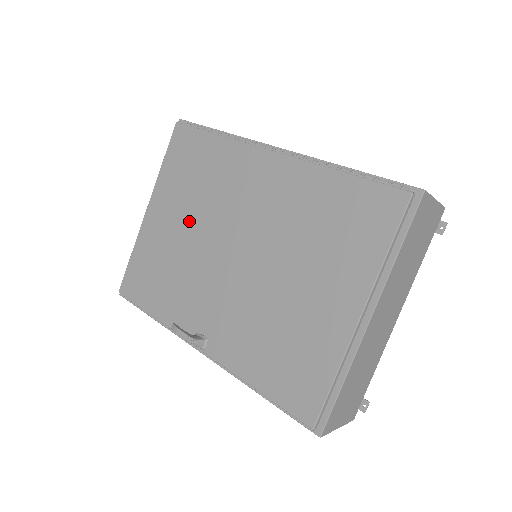
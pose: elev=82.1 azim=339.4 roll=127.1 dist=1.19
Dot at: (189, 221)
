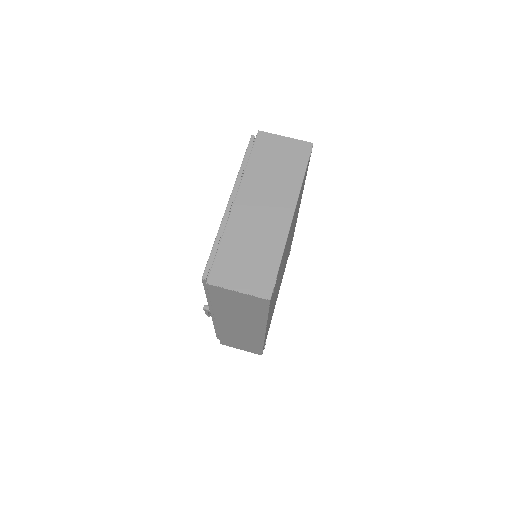
Dot at: occluded
